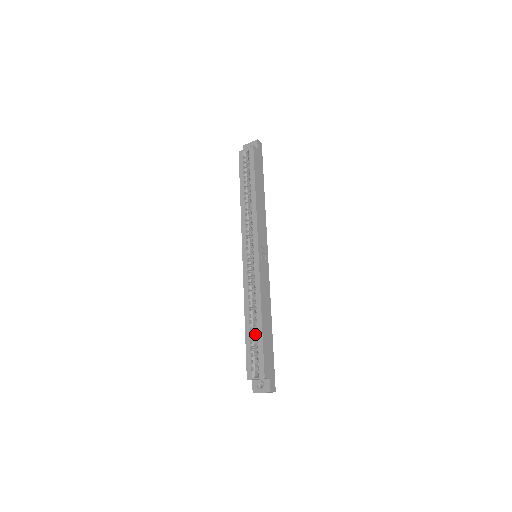
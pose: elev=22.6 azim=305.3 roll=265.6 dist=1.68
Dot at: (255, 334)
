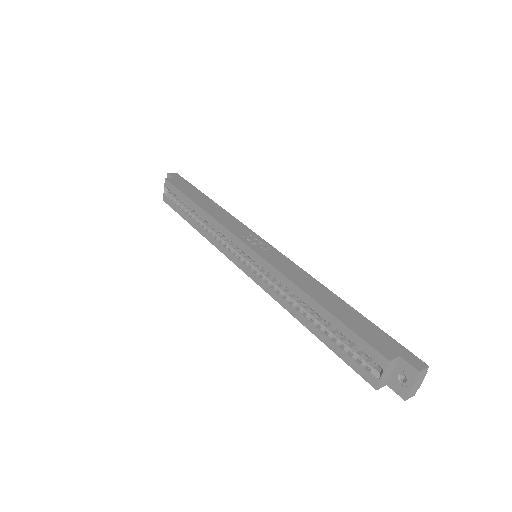
Dot at: (330, 327)
